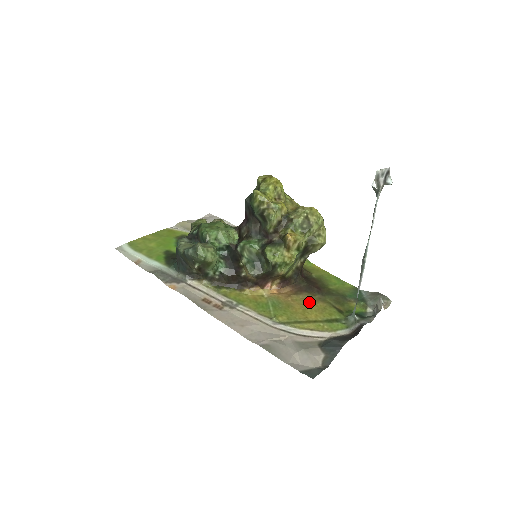
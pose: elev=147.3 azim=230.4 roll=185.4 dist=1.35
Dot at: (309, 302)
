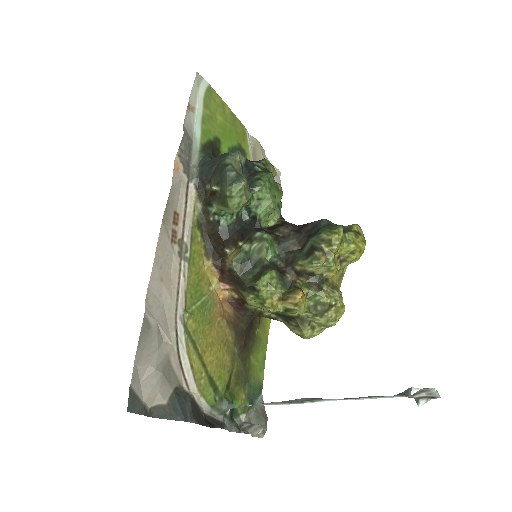
Dot at: (225, 344)
